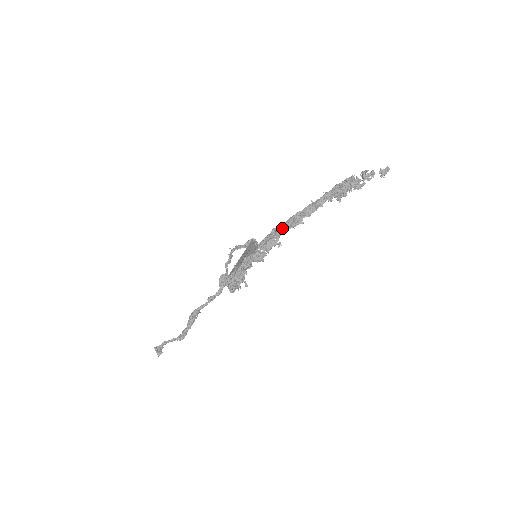
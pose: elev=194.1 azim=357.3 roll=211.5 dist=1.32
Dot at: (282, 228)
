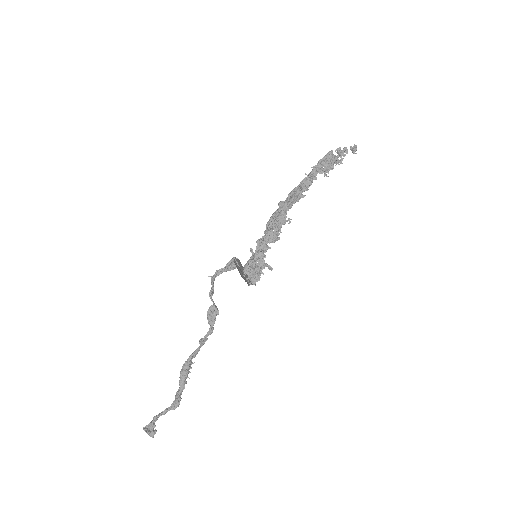
Dot at: (287, 202)
